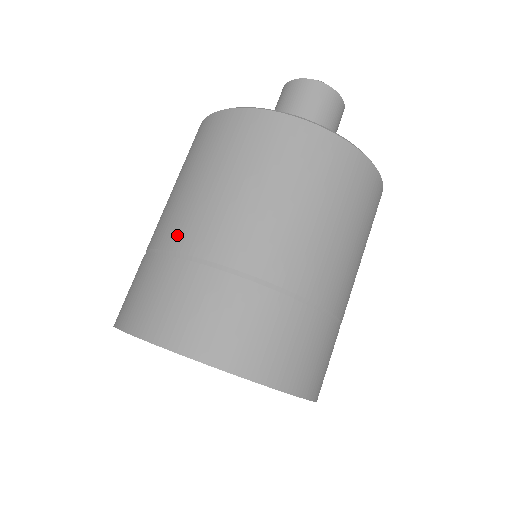
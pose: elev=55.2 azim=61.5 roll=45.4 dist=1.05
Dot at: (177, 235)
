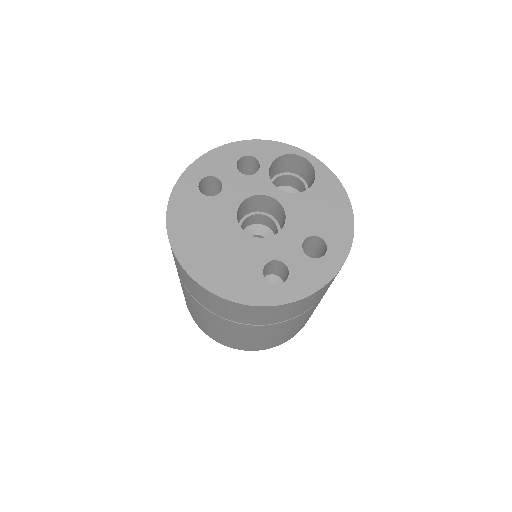
Dot at: occluded
